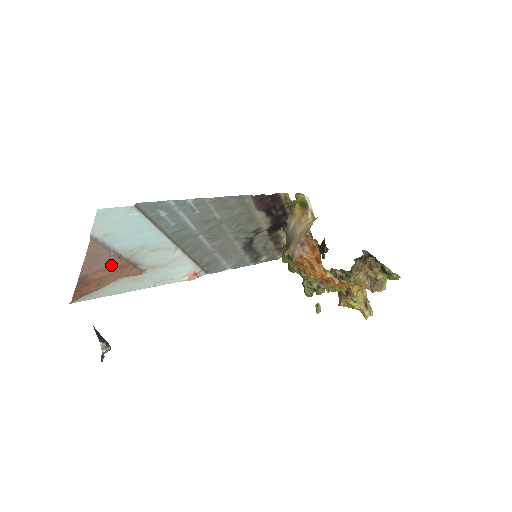
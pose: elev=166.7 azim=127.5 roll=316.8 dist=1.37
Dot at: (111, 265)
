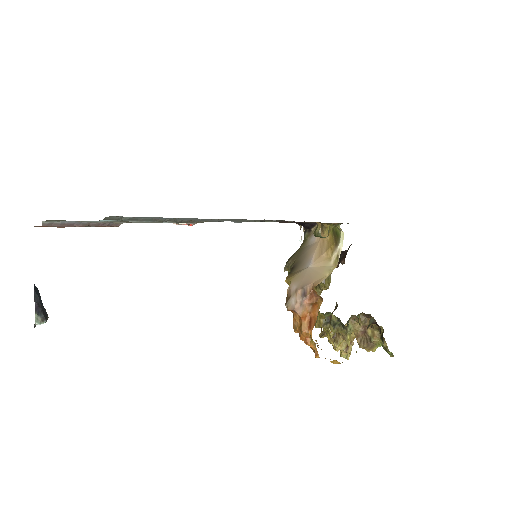
Dot at: occluded
